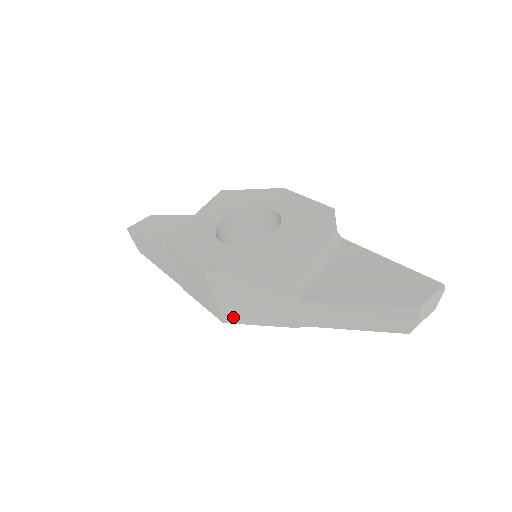
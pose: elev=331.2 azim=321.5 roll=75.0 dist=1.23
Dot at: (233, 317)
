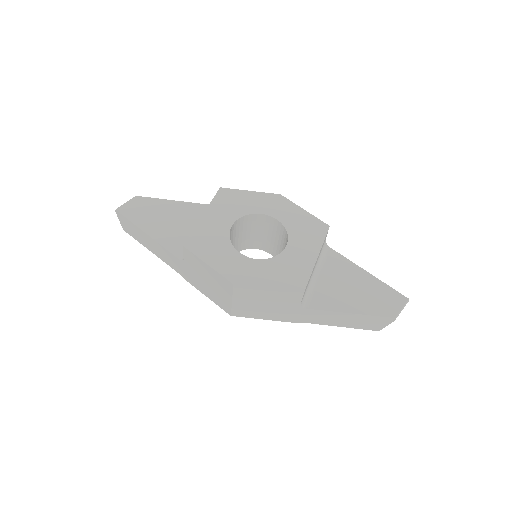
Dot at: (242, 313)
